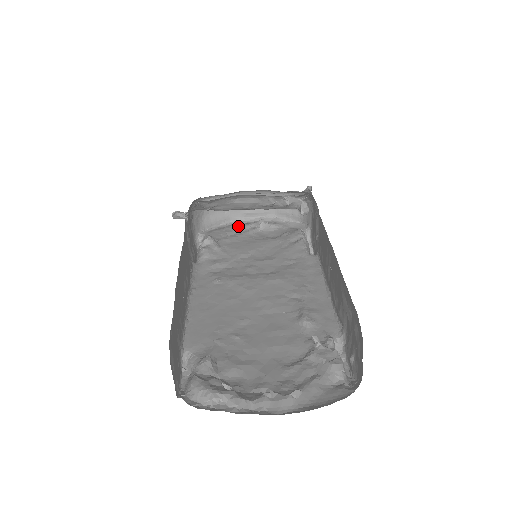
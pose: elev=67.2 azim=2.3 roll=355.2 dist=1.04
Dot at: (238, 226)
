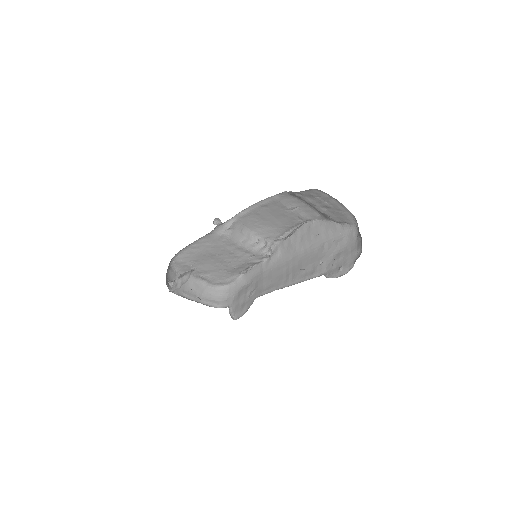
Dot at: occluded
